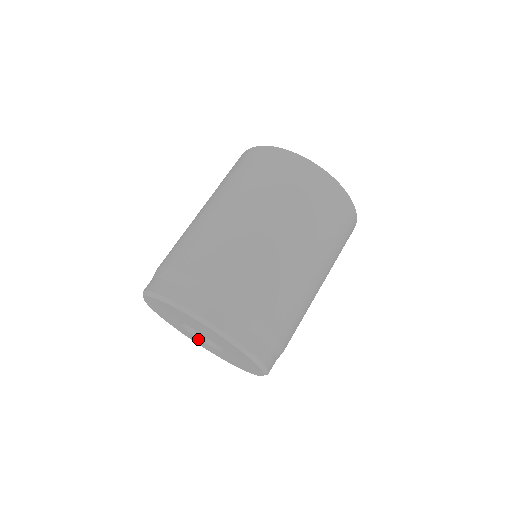
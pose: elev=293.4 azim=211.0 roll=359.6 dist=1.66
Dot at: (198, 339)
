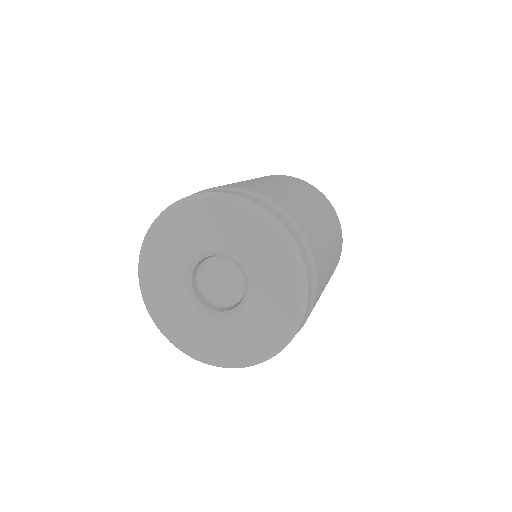
Dot at: (203, 319)
